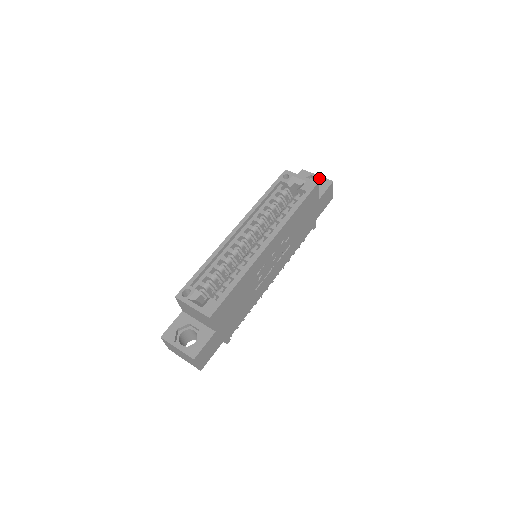
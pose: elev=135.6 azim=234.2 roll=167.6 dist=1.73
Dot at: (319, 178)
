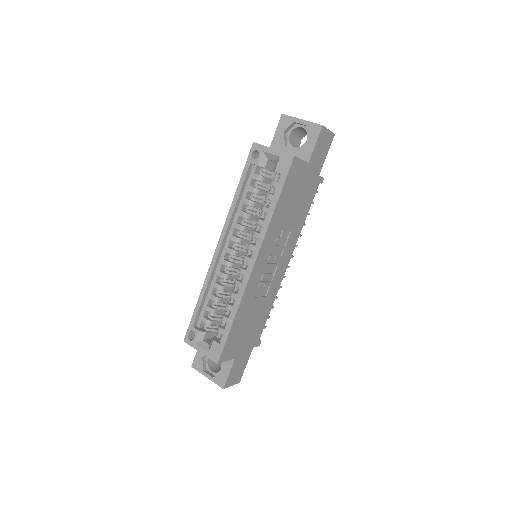
Dot at: (304, 125)
